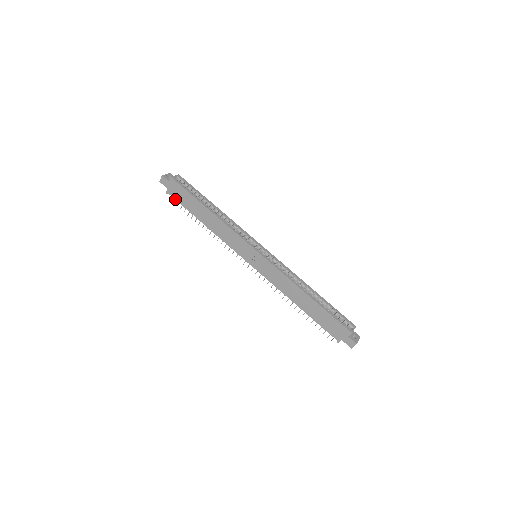
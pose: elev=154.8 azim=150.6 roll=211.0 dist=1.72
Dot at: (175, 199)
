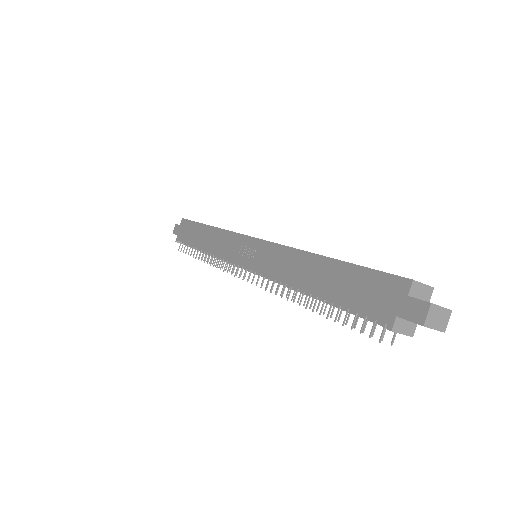
Dot at: occluded
